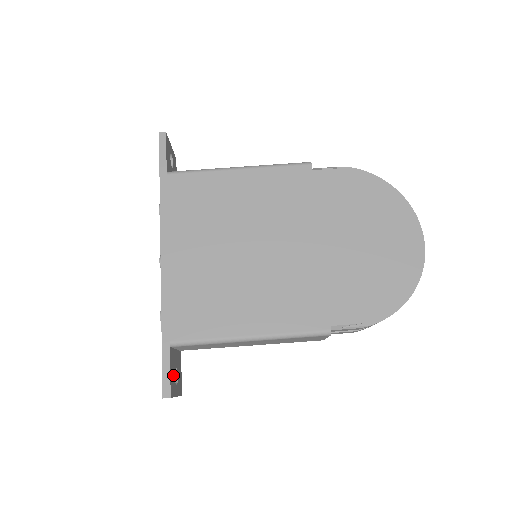
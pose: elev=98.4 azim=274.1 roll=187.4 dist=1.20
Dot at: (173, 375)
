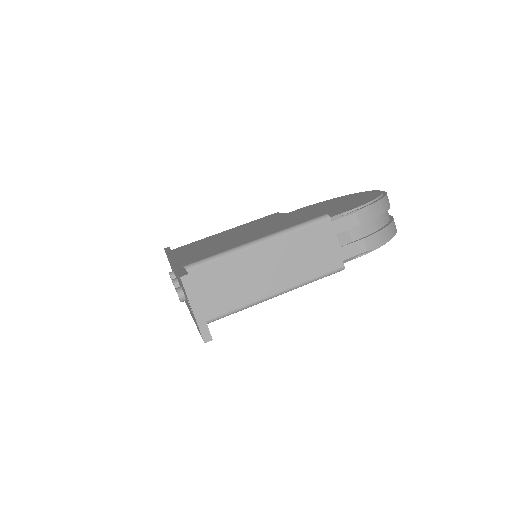
Dot at: occluded
